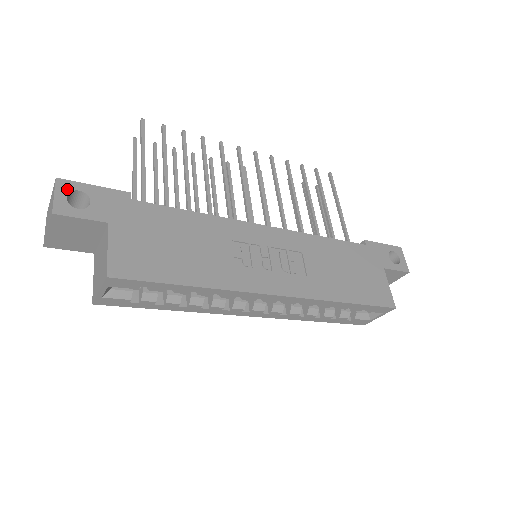
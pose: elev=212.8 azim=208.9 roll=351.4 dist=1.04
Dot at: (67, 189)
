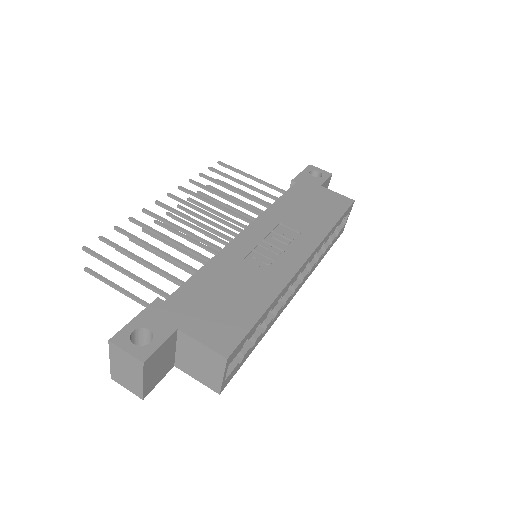
Dot at: (125, 339)
